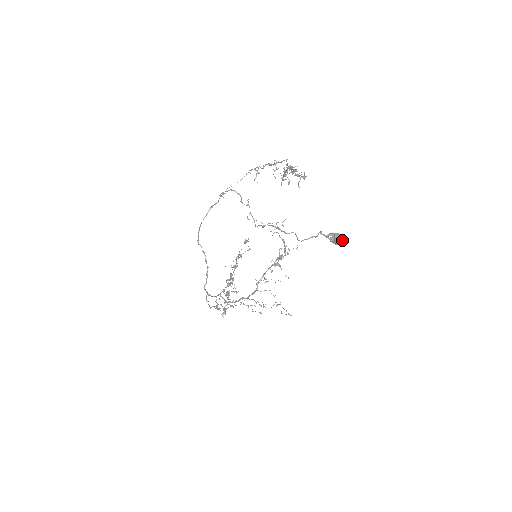
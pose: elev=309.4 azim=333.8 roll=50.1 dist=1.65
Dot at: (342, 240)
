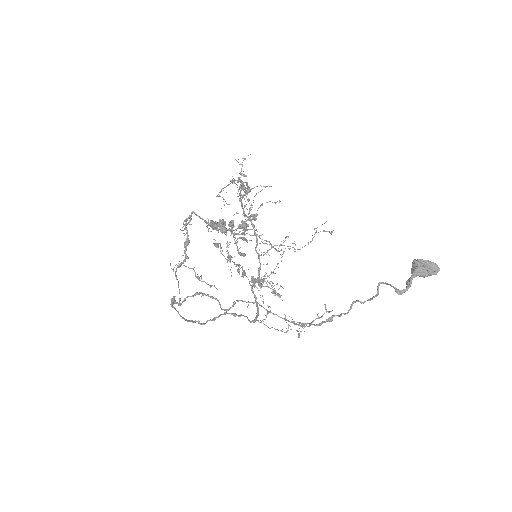
Dot at: (428, 266)
